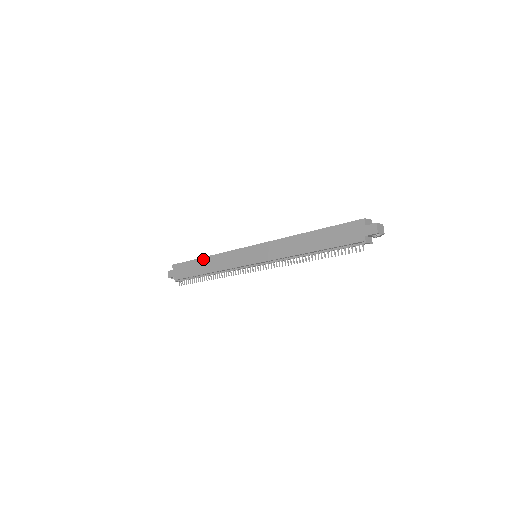
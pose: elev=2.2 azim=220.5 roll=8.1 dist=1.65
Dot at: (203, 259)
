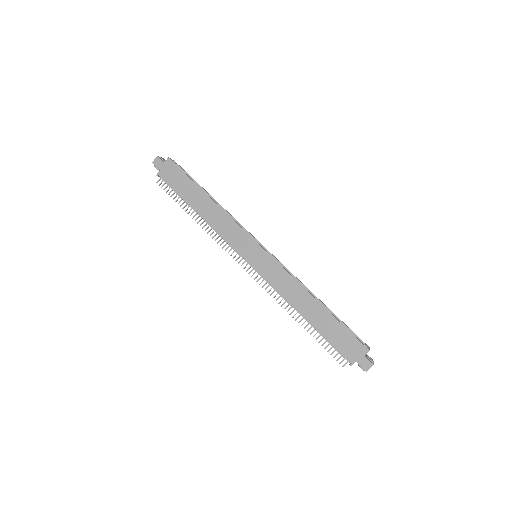
Dot at: (206, 196)
